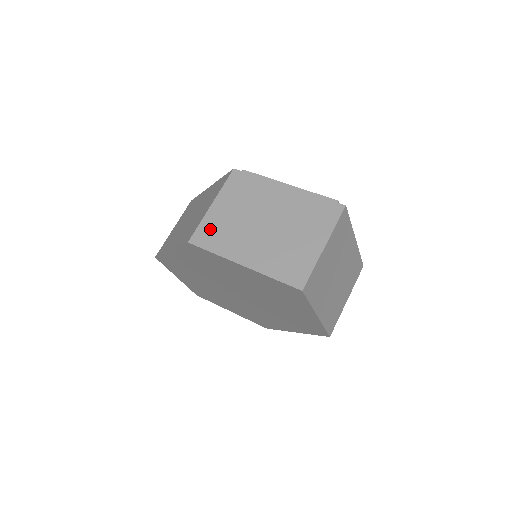
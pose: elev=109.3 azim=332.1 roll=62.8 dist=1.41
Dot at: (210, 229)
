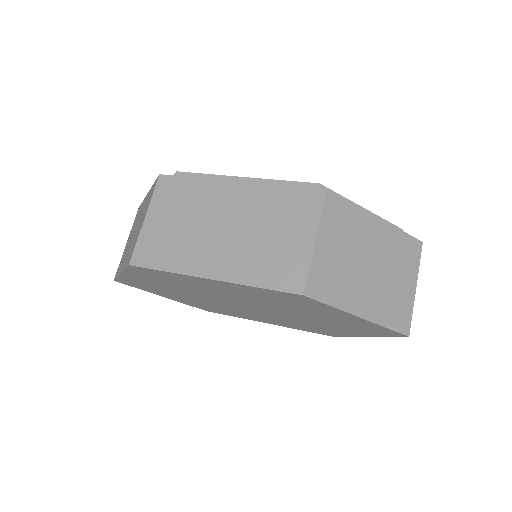
Dot at: (322, 275)
